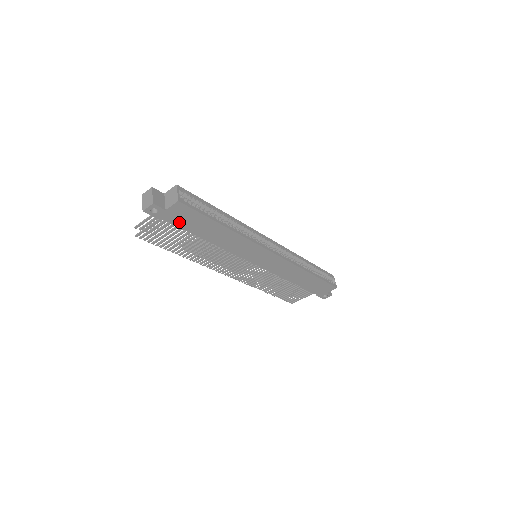
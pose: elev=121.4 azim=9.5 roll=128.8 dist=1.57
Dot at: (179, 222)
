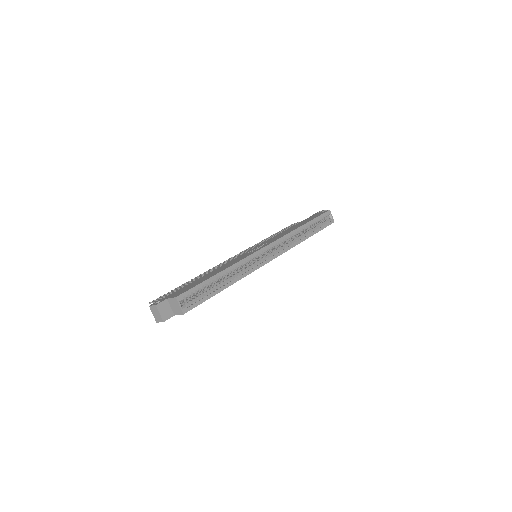
Dot at: occluded
